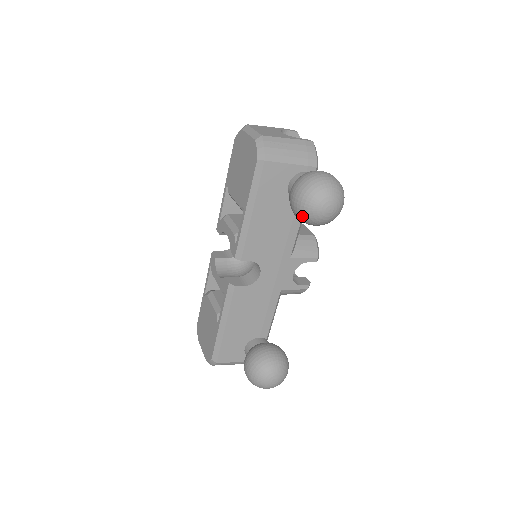
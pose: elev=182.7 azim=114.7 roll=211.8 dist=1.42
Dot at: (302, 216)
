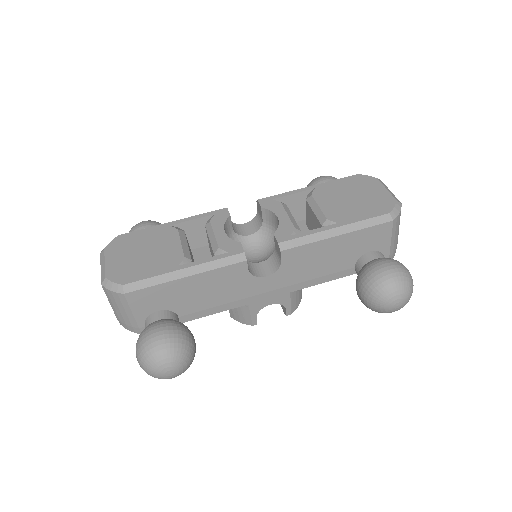
Dot at: (378, 286)
